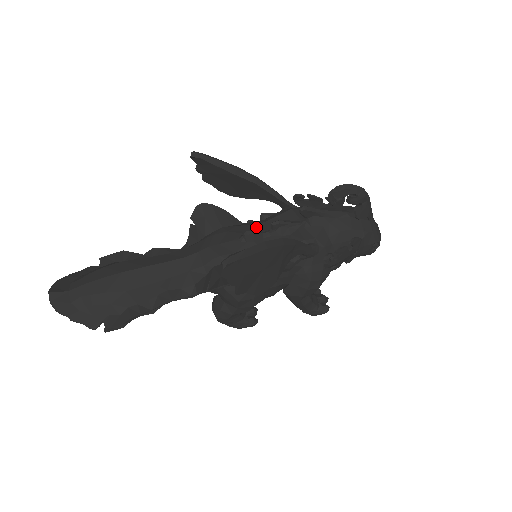
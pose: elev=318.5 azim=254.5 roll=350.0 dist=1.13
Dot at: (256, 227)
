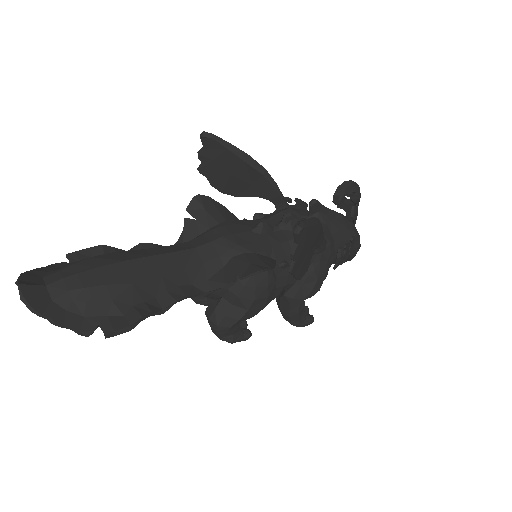
Dot at: occluded
